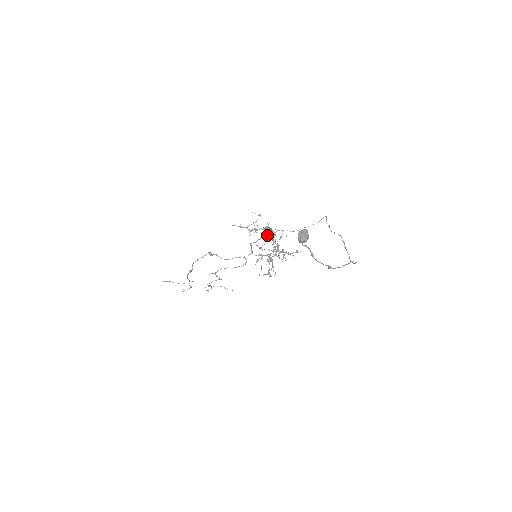
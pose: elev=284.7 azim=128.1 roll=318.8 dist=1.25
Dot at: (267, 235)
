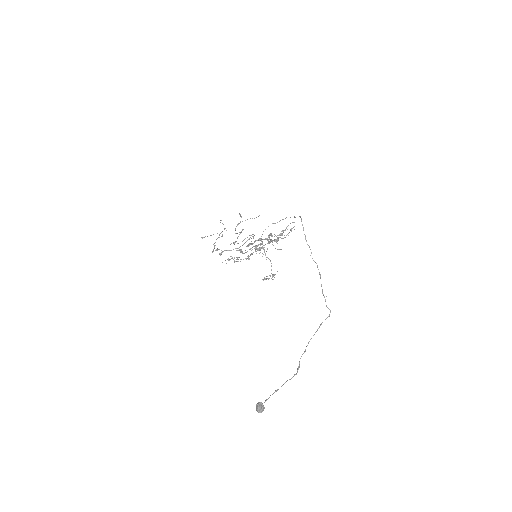
Dot at: (256, 240)
